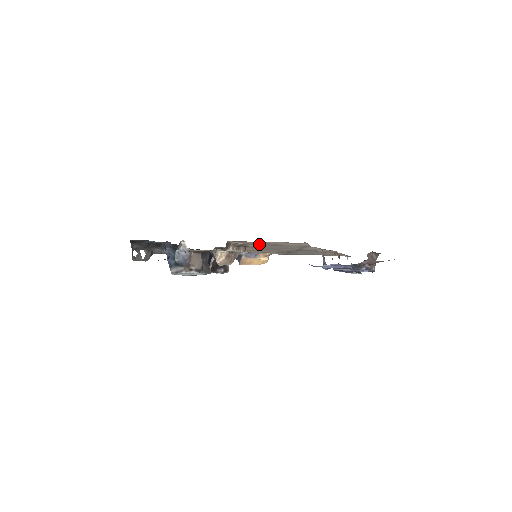
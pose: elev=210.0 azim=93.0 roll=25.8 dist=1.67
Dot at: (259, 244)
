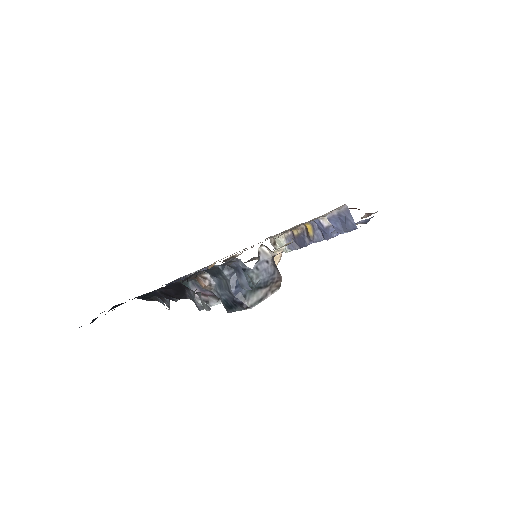
Dot at: occluded
